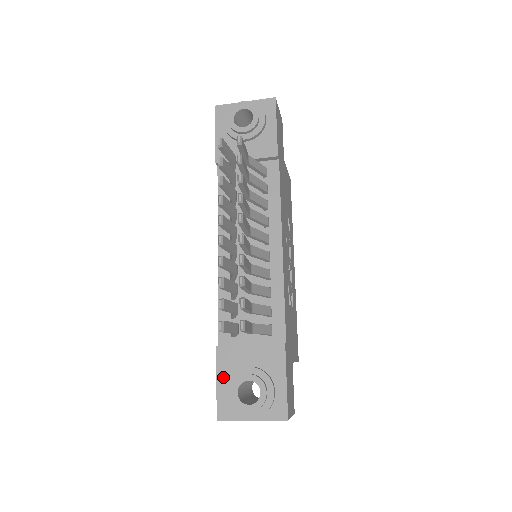
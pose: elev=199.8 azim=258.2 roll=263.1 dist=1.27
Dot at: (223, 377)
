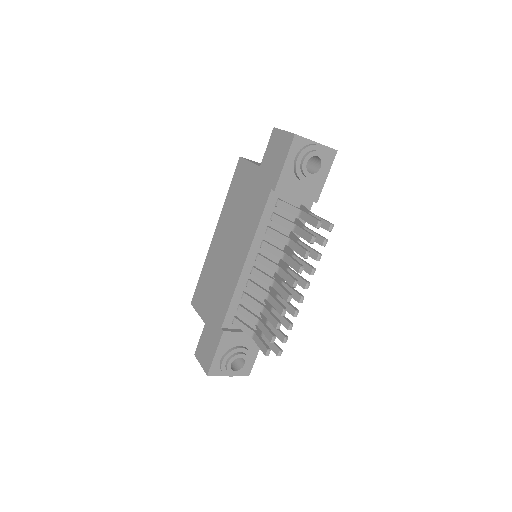
Dot at: (221, 351)
